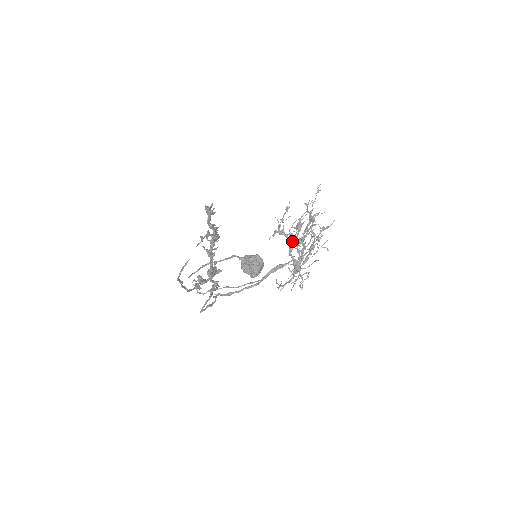
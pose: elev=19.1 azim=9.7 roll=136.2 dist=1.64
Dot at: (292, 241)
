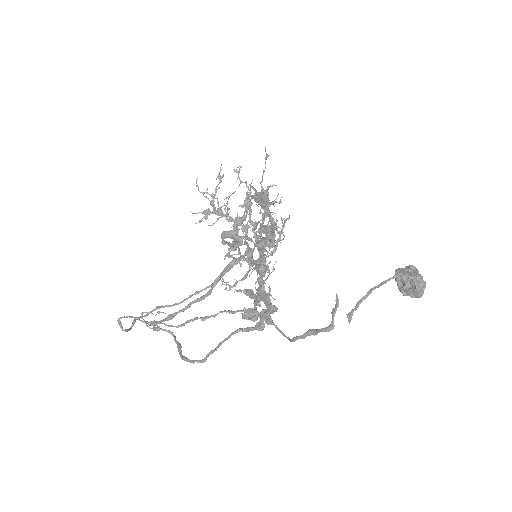
Dot at: (235, 223)
